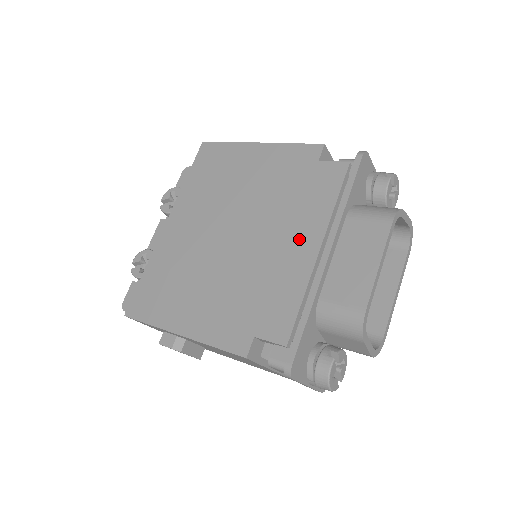
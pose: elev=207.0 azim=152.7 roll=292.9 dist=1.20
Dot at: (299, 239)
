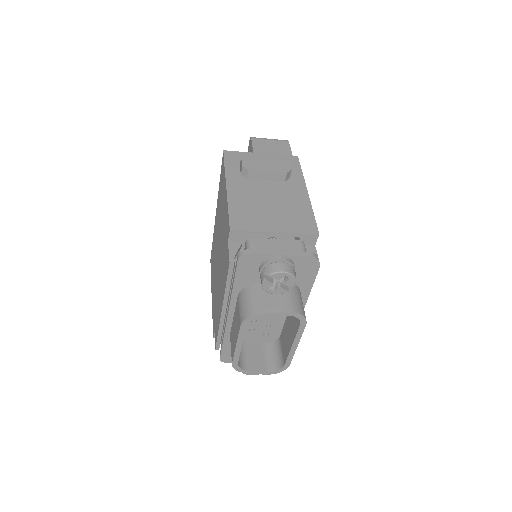
Dot at: (221, 294)
